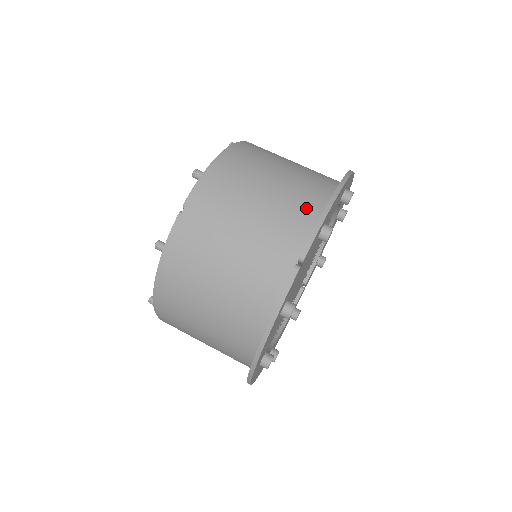
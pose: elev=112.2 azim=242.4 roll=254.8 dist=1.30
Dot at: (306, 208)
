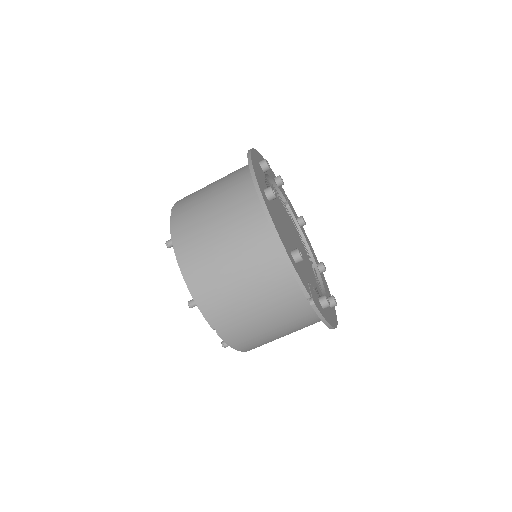
Dot at: (272, 261)
